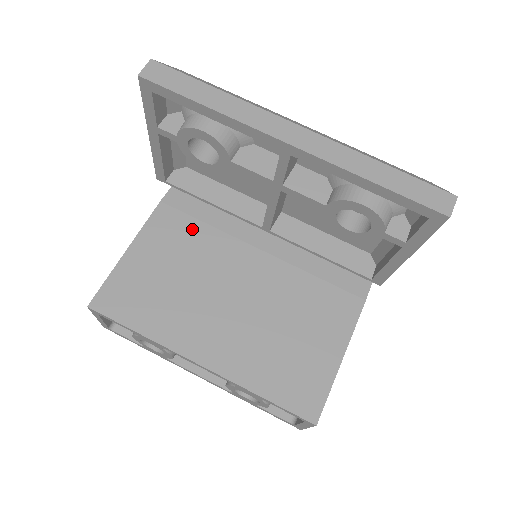
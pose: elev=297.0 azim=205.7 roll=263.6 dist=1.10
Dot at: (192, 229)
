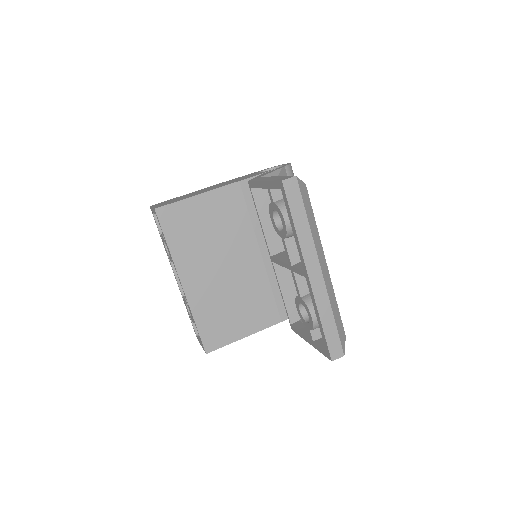
Dot at: (240, 213)
